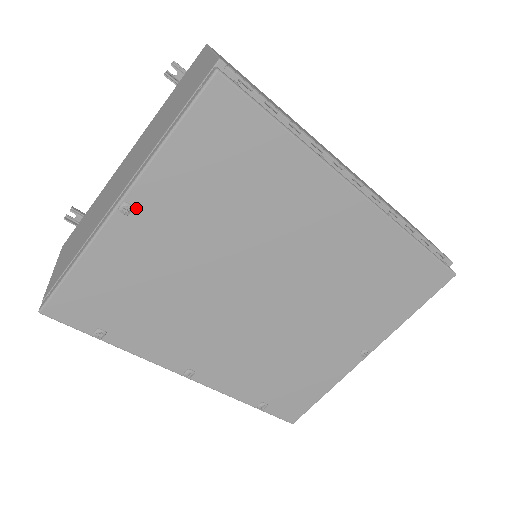
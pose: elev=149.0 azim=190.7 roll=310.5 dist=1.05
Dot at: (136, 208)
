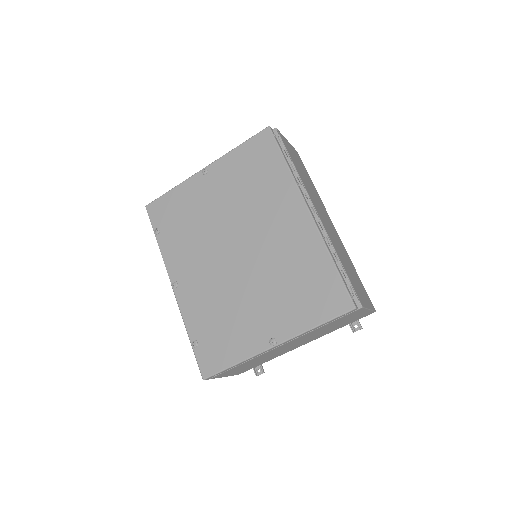
Dot at: (209, 173)
